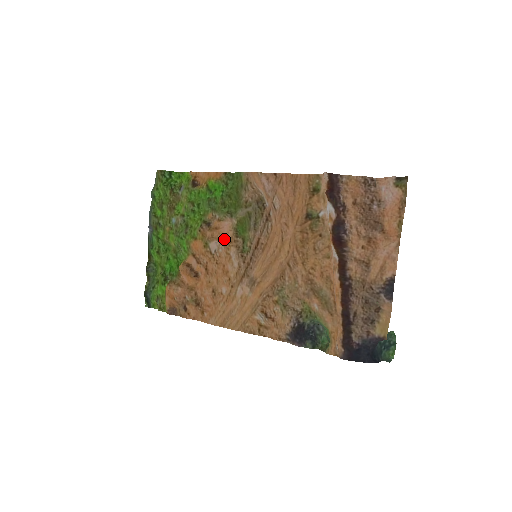
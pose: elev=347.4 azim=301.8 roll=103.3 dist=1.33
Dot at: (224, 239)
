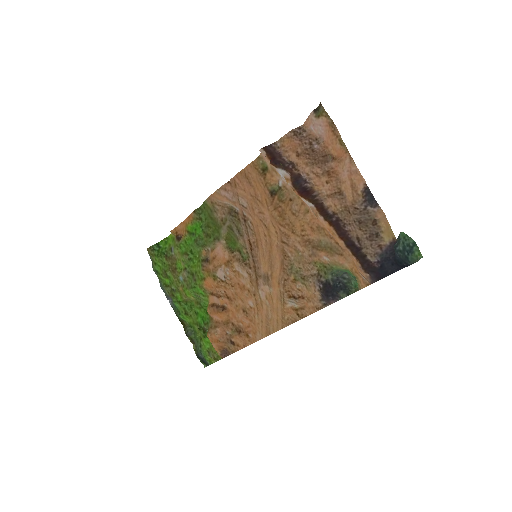
Dot at: (225, 262)
